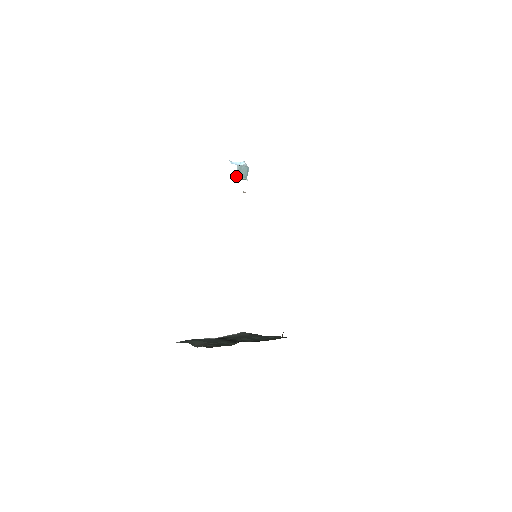
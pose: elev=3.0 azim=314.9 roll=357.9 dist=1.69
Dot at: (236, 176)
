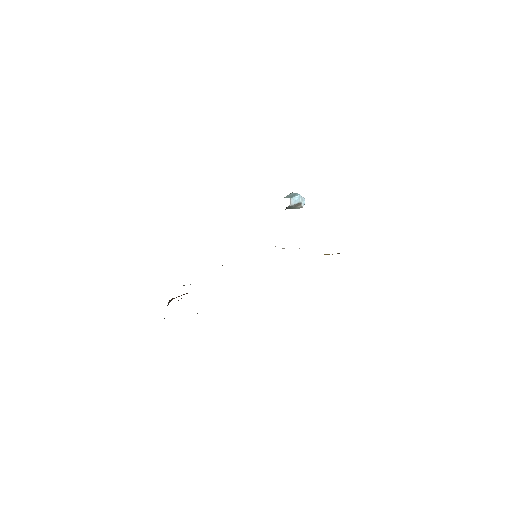
Dot at: (285, 197)
